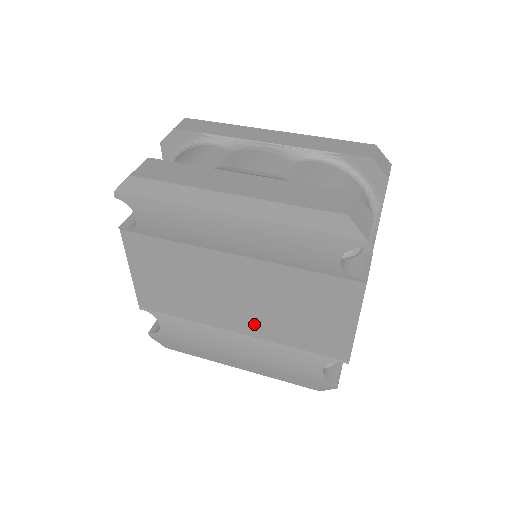
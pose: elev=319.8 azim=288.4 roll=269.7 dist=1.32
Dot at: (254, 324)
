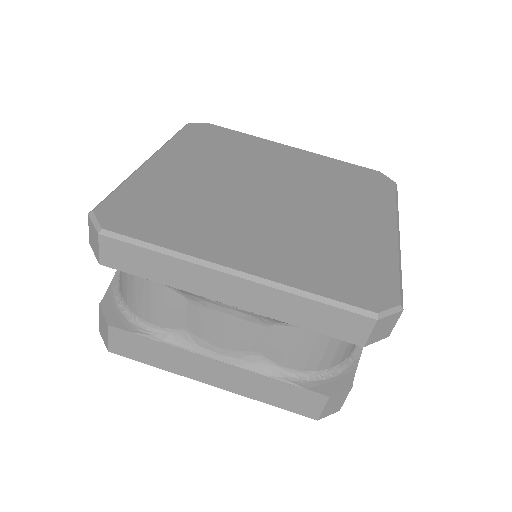
Dot at: occluded
